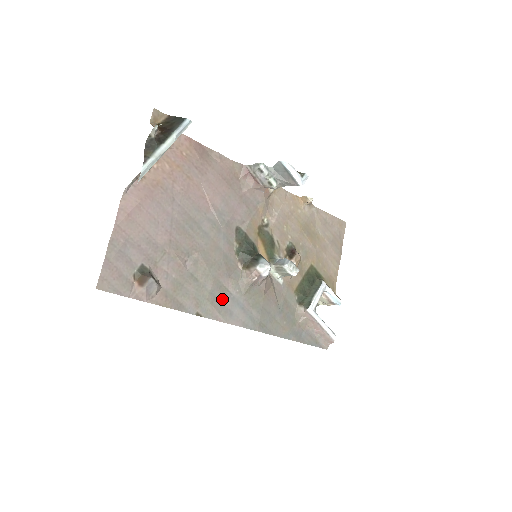
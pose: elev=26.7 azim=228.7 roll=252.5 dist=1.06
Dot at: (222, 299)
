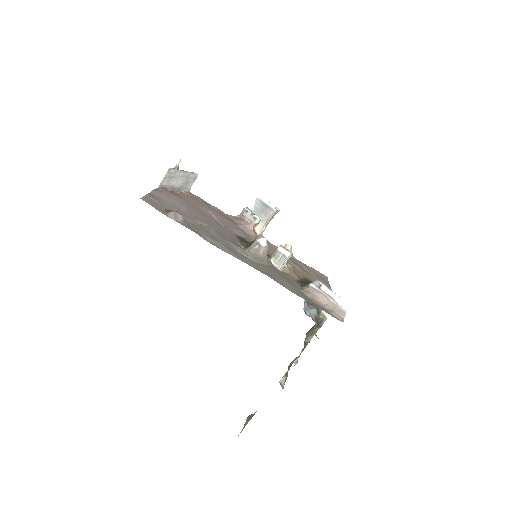
Dot at: (233, 250)
